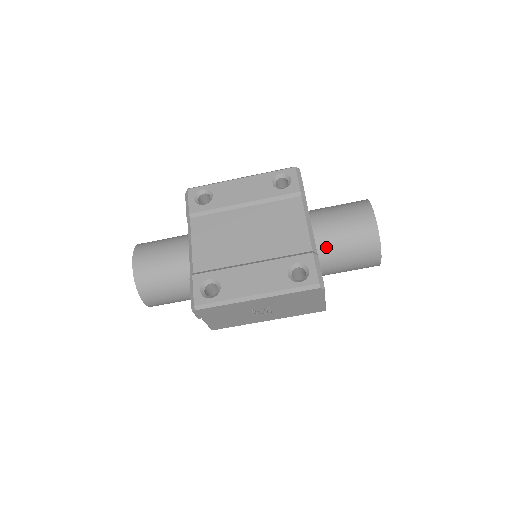
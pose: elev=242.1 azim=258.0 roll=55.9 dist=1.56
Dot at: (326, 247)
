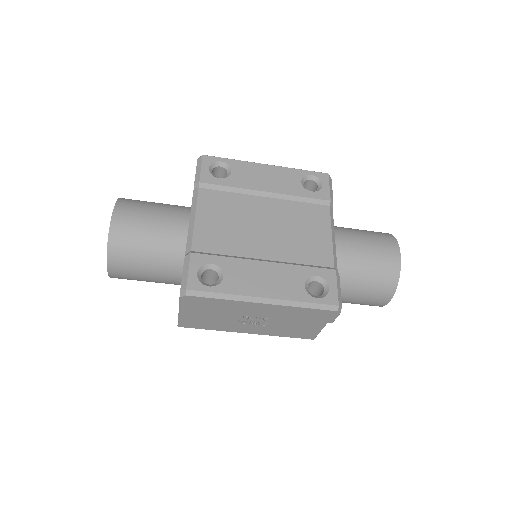
Dot at: (343, 269)
